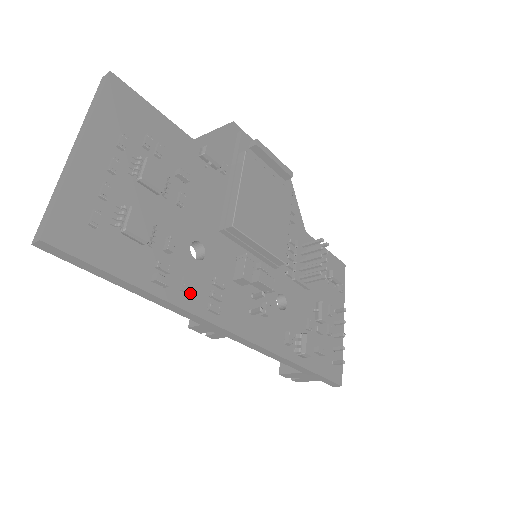
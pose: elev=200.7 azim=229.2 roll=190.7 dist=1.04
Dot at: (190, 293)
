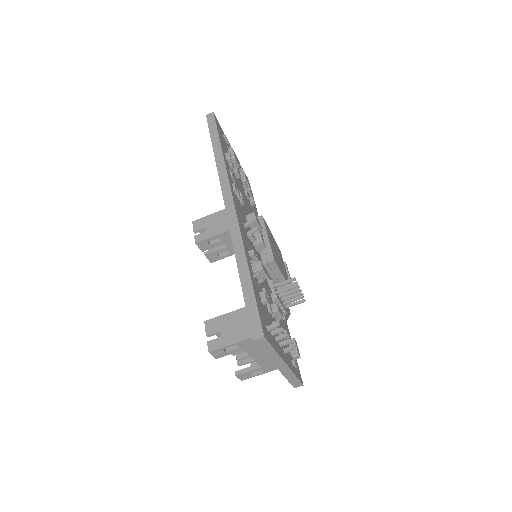
Dot at: (232, 175)
